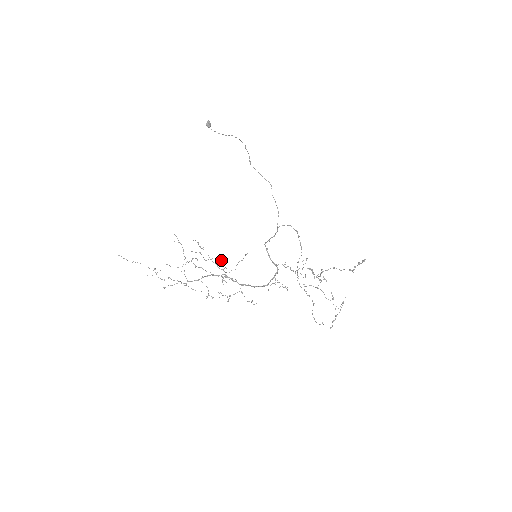
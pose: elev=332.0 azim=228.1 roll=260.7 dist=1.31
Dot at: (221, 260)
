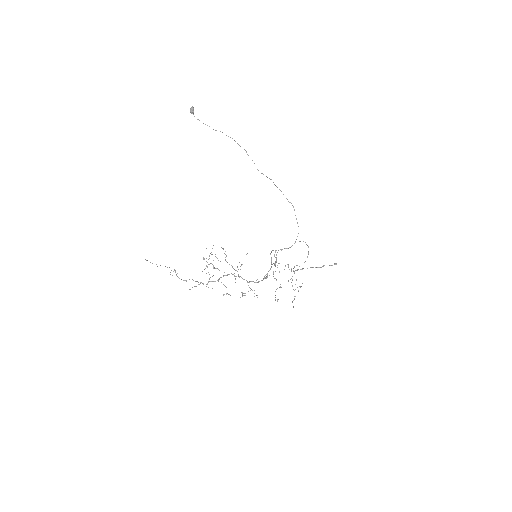
Dot at: (241, 264)
